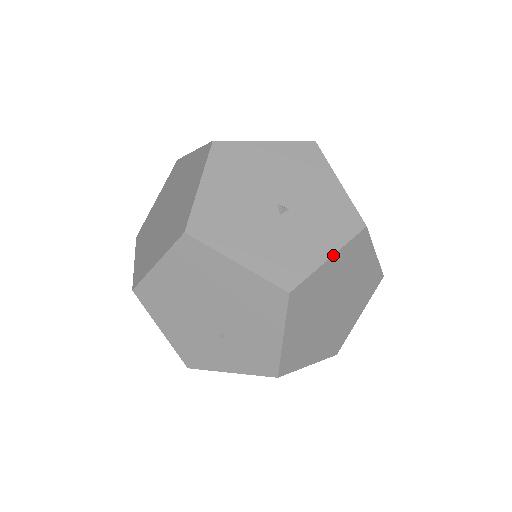
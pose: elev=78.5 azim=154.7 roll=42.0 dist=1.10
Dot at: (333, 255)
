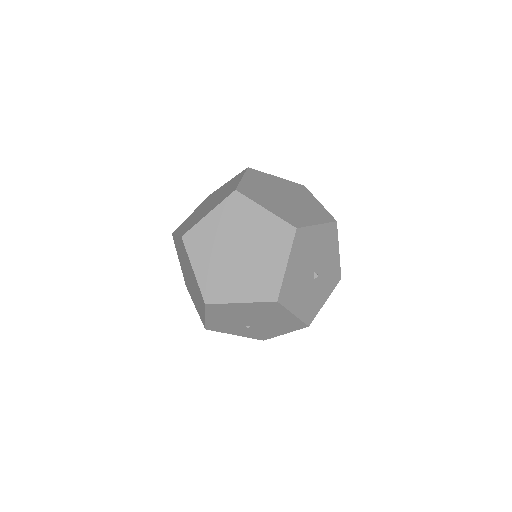
Dot at: occluded
